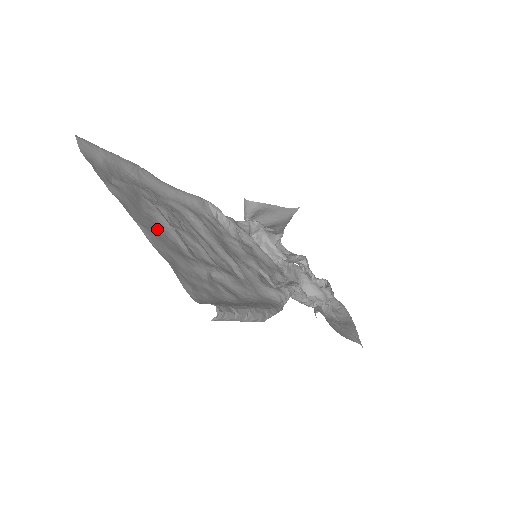
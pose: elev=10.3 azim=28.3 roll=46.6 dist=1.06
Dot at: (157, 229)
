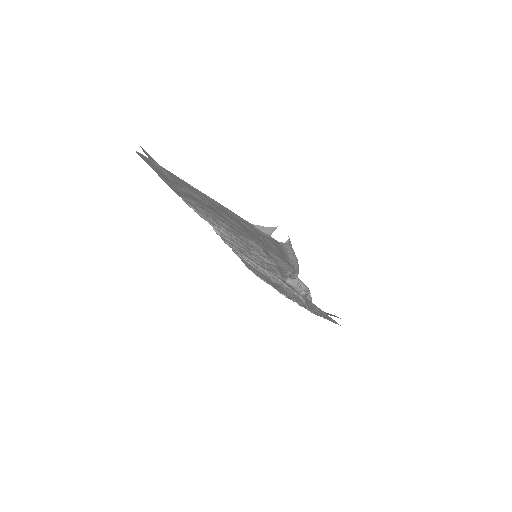
Dot at: (214, 206)
